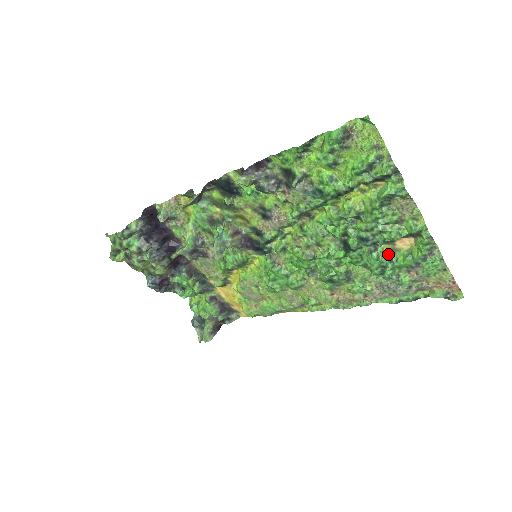
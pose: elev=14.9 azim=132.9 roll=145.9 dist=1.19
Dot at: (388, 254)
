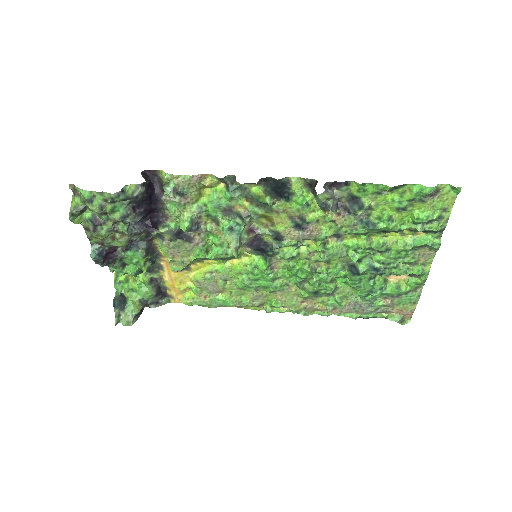
Dot at: (382, 283)
